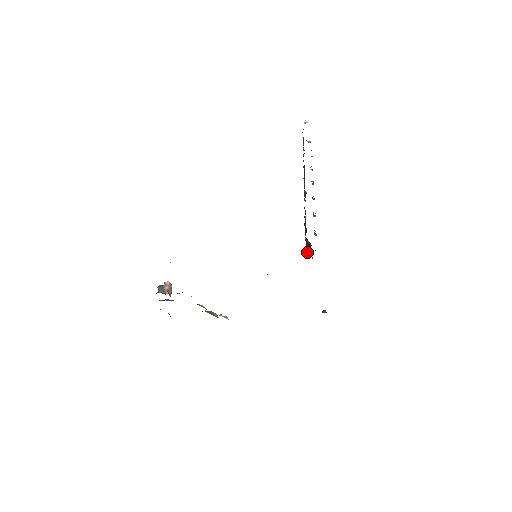
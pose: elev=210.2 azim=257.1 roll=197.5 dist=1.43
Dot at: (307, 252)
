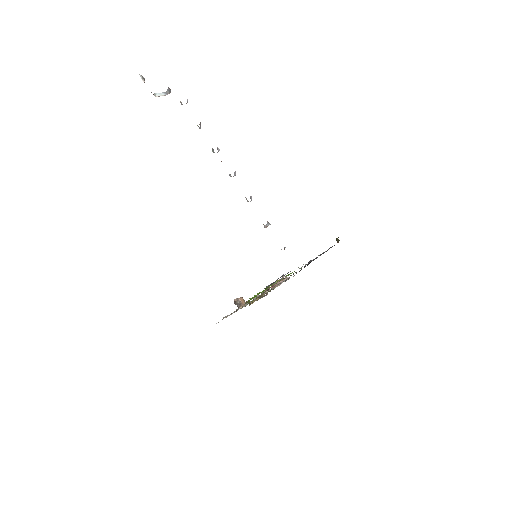
Dot at: occluded
